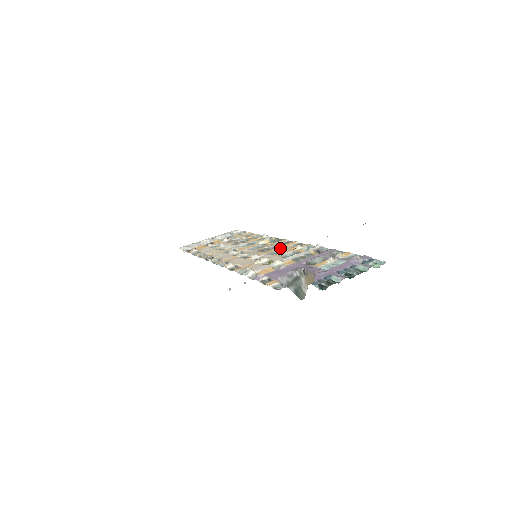
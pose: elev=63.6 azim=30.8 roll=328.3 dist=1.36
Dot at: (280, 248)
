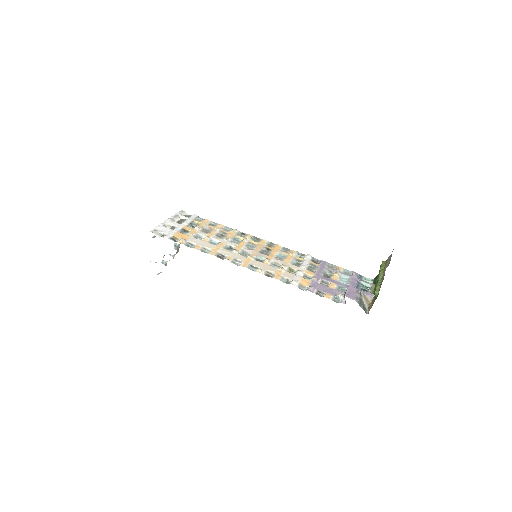
Dot at: (277, 252)
